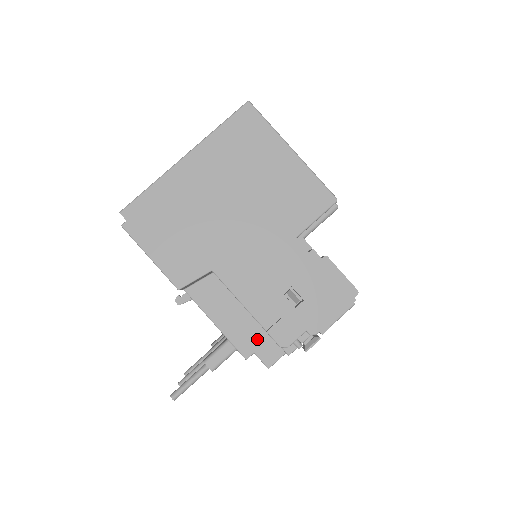
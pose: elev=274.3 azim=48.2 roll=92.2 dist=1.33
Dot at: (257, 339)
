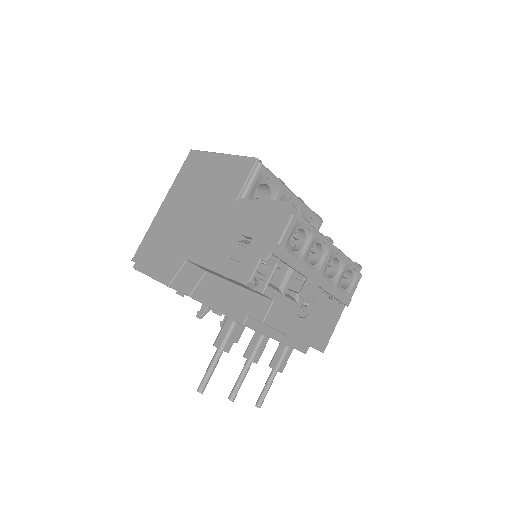
Dot at: (247, 303)
